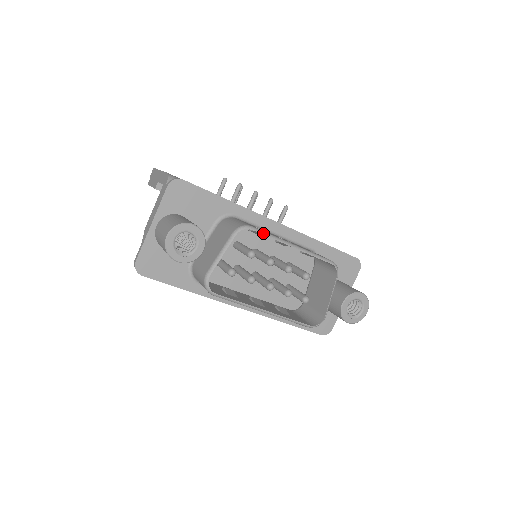
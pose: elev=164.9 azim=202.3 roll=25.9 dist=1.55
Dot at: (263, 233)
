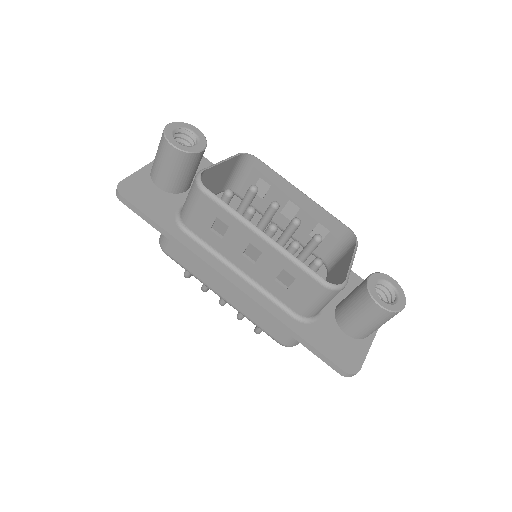
Dot at: (269, 167)
